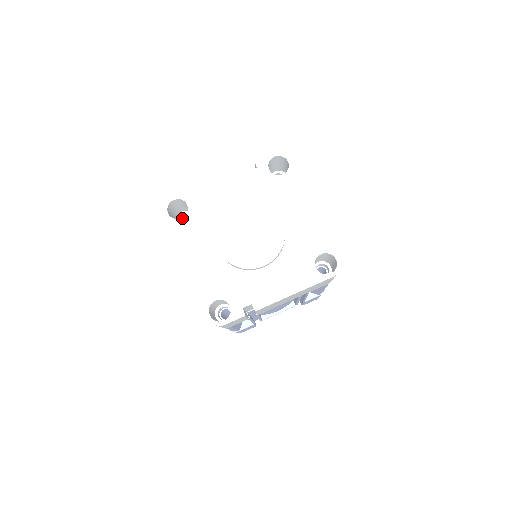
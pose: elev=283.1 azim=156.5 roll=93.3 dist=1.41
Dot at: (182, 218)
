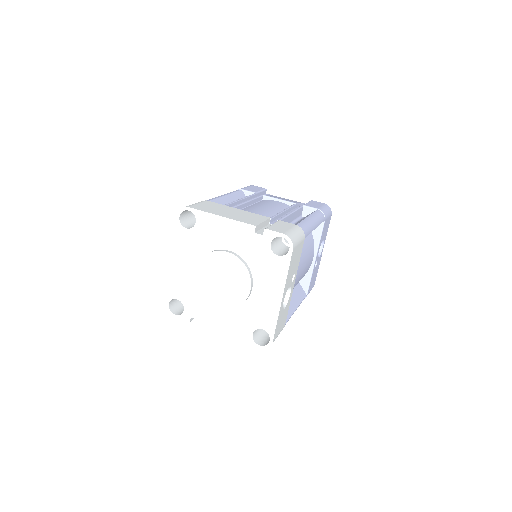
Dot at: (187, 229)
